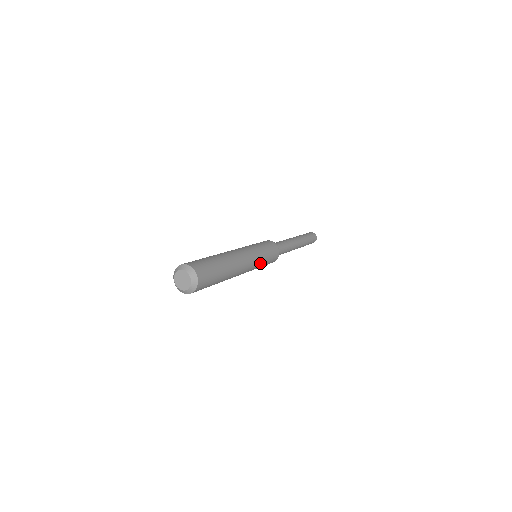
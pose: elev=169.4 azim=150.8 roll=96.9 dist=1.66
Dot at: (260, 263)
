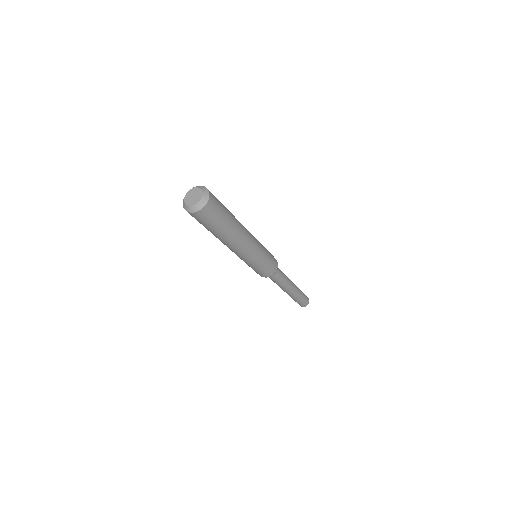
Dot at: (260, 243)
